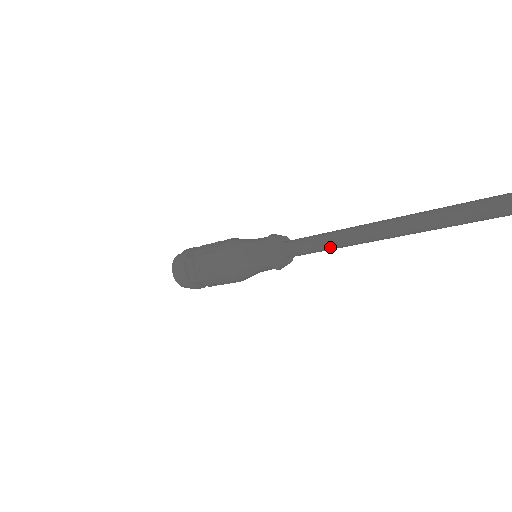
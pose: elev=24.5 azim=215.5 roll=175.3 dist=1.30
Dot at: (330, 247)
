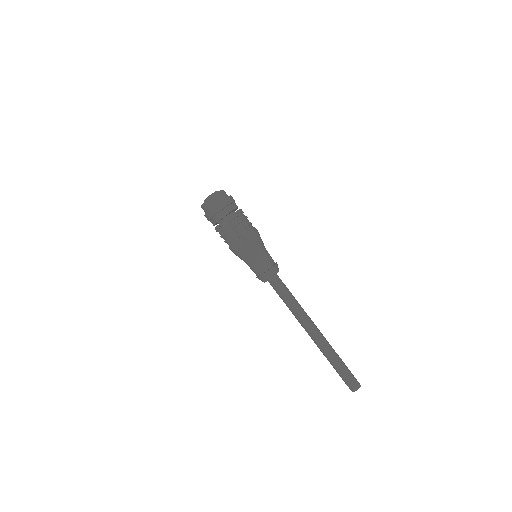
Dot at: (288, 307)
